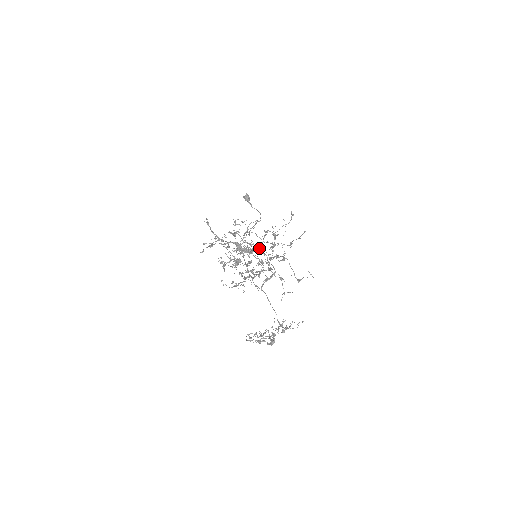
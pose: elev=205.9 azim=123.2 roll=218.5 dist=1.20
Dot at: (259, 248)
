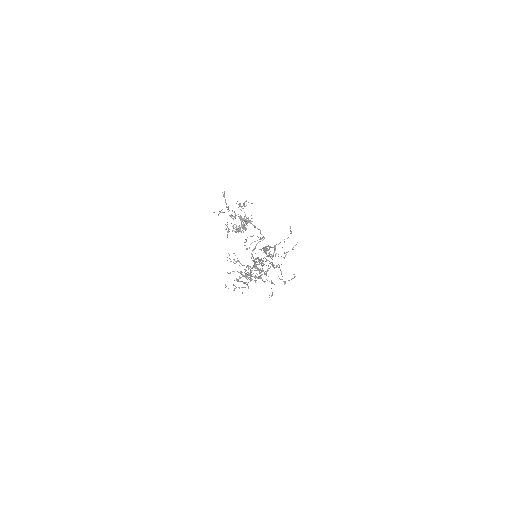
Dot at: occluded
